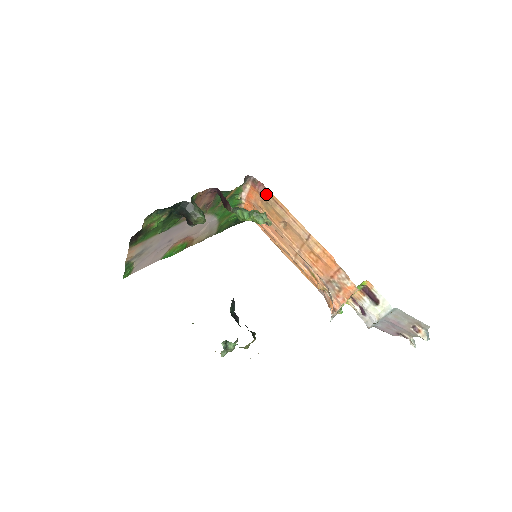
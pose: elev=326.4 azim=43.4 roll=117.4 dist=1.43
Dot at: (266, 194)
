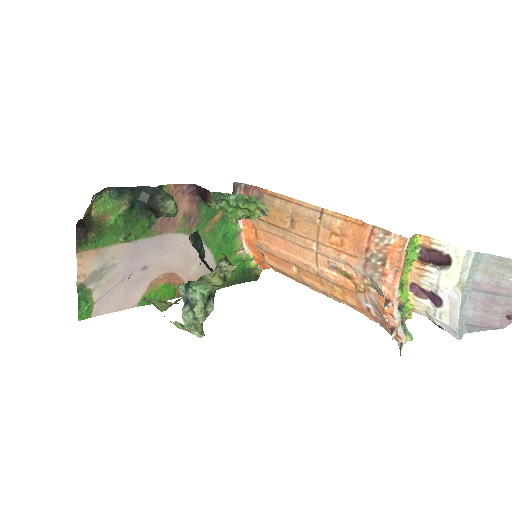
Dot at: (261, 194)
